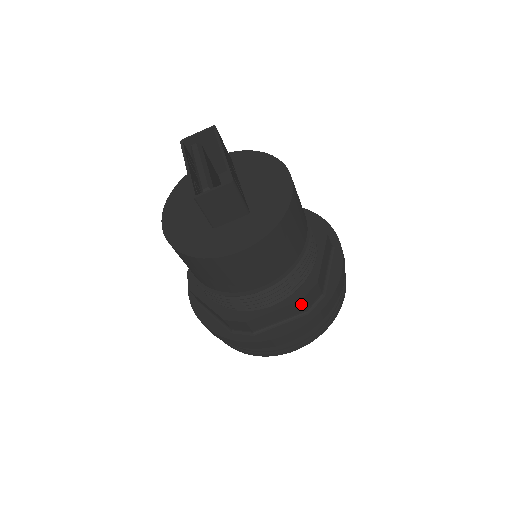
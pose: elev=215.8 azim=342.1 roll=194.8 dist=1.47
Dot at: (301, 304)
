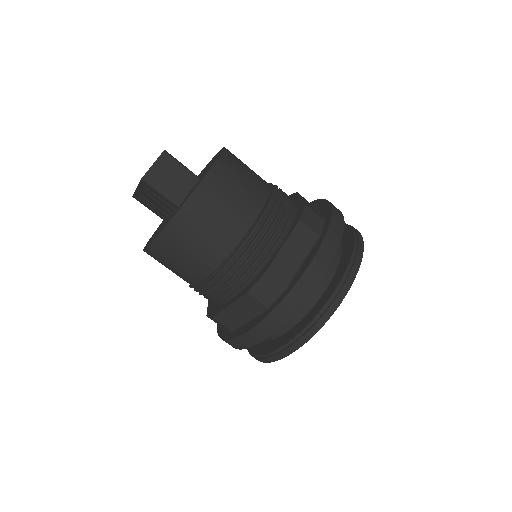
Dot at: (304, 227)
